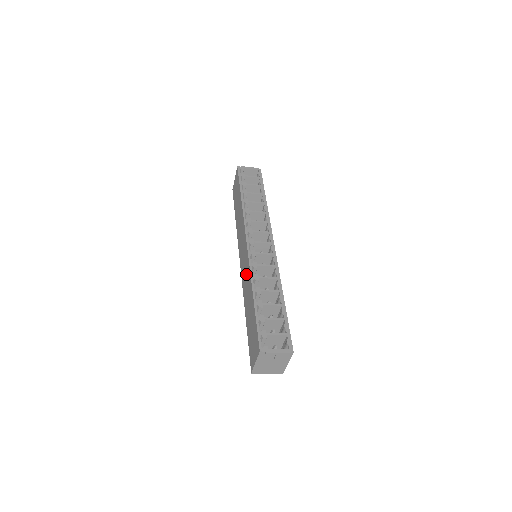
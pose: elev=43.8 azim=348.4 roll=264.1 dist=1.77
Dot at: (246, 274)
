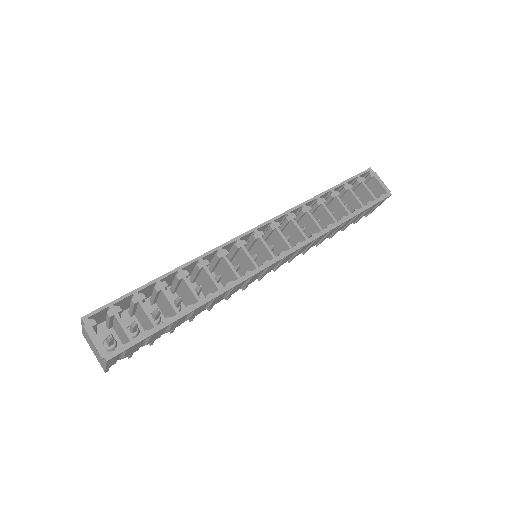
Dot at: occluded
